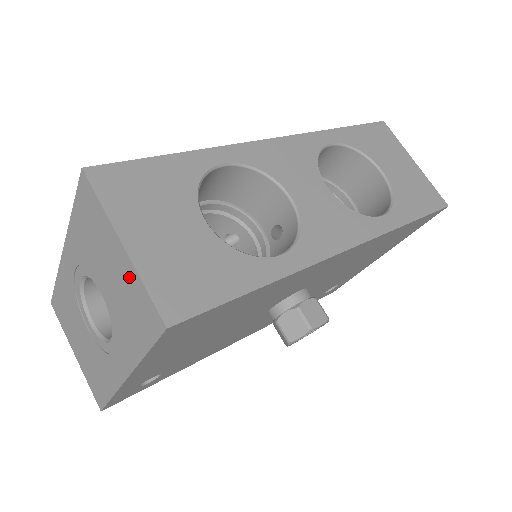
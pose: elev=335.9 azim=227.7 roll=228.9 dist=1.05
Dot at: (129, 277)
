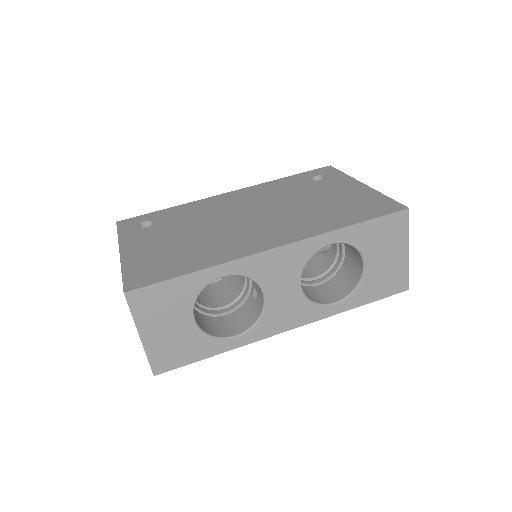
Dot at: occluded
